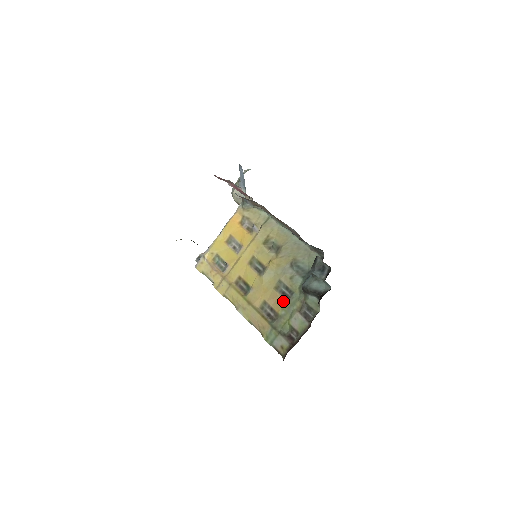
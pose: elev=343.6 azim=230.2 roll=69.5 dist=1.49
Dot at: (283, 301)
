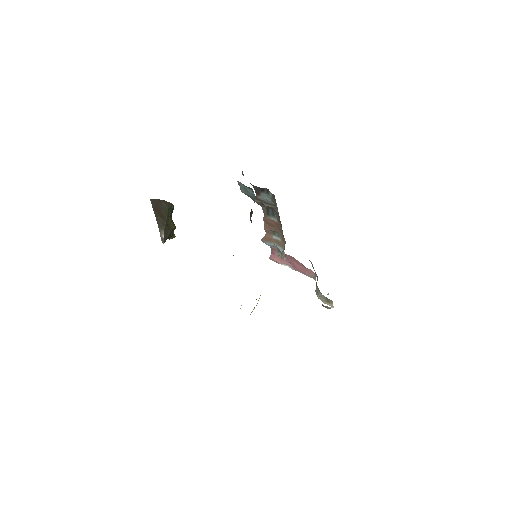
Dot at: occluded
